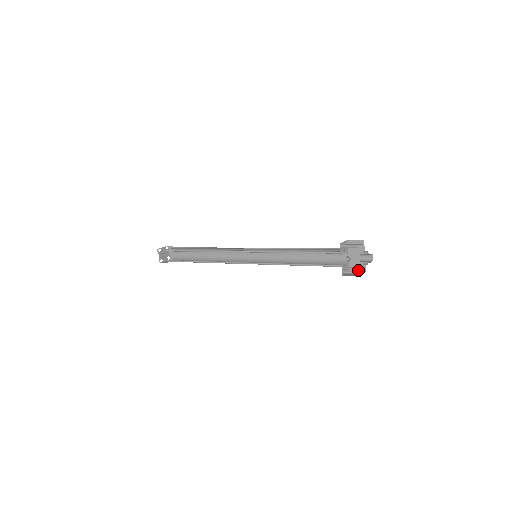
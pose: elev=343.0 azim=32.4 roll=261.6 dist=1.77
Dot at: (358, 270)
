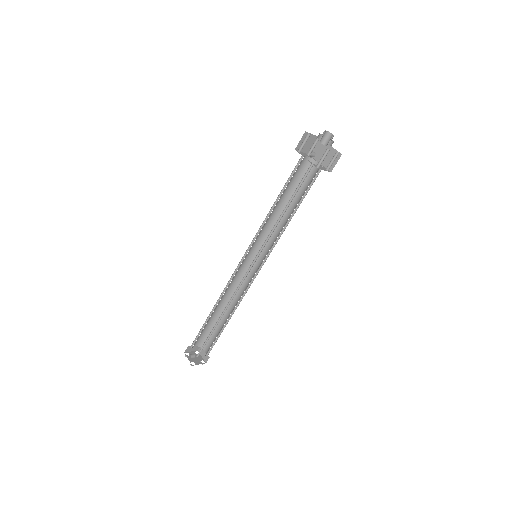
Dot at: (336, 163)
